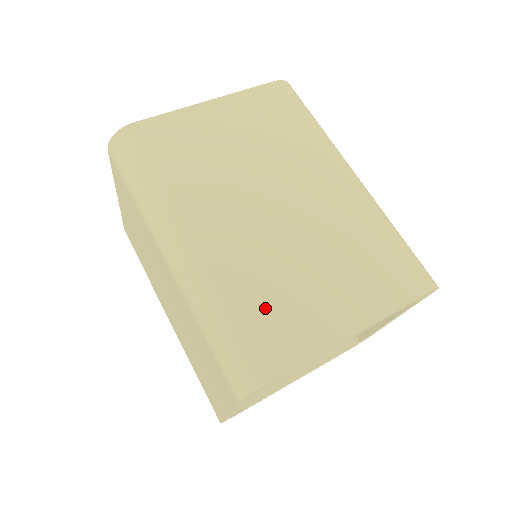
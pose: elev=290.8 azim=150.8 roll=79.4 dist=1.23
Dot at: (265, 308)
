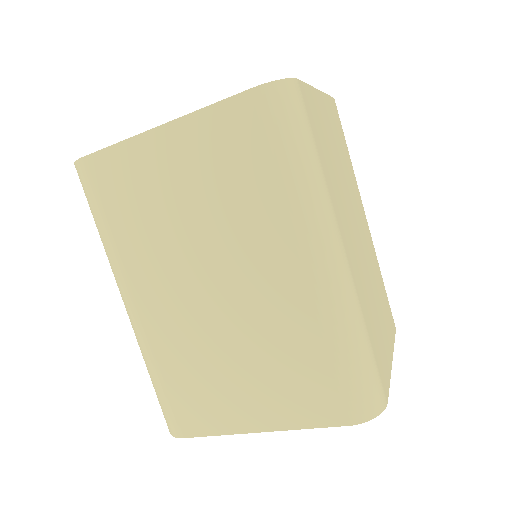
Dot at: (374, 334)
